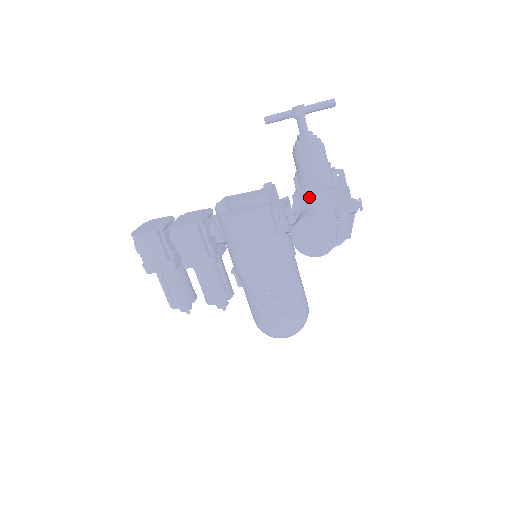
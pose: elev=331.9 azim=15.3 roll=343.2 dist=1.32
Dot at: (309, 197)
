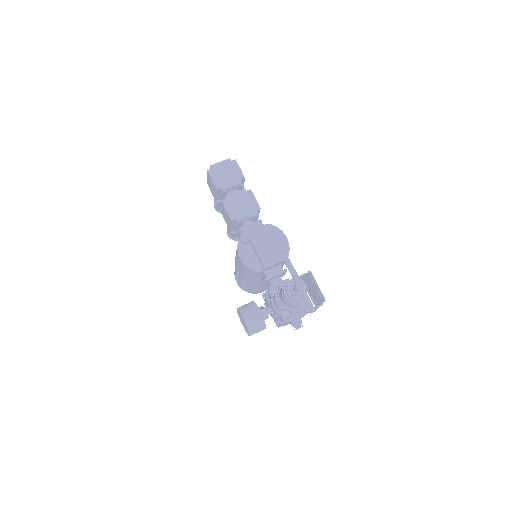
Dot at: (271, 303)
